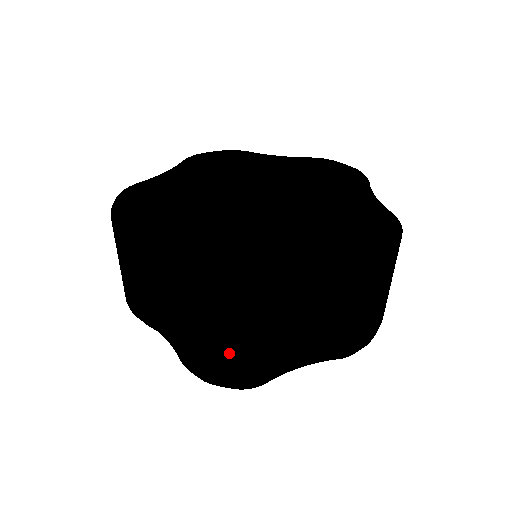
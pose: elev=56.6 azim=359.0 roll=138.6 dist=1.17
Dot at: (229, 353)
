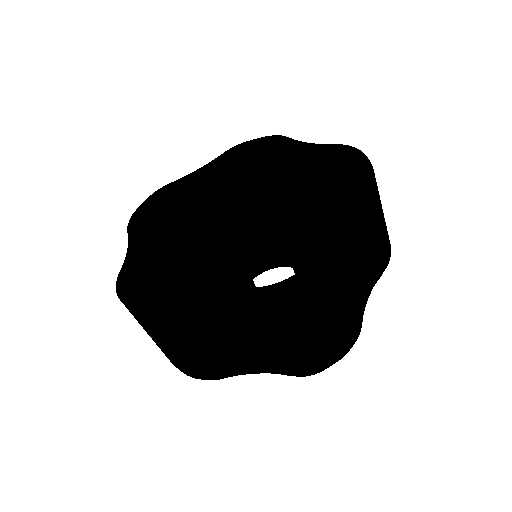
Dot at: (331, 331)
